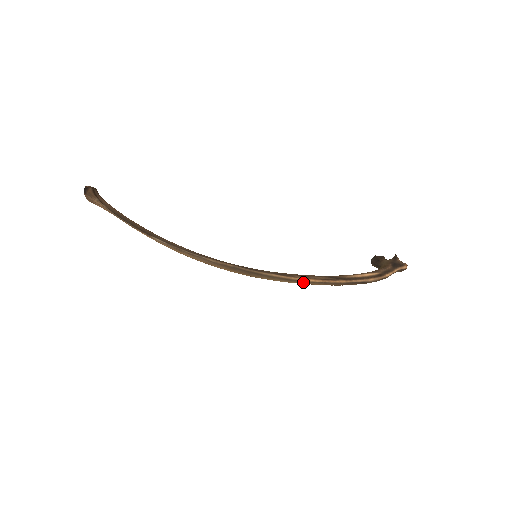
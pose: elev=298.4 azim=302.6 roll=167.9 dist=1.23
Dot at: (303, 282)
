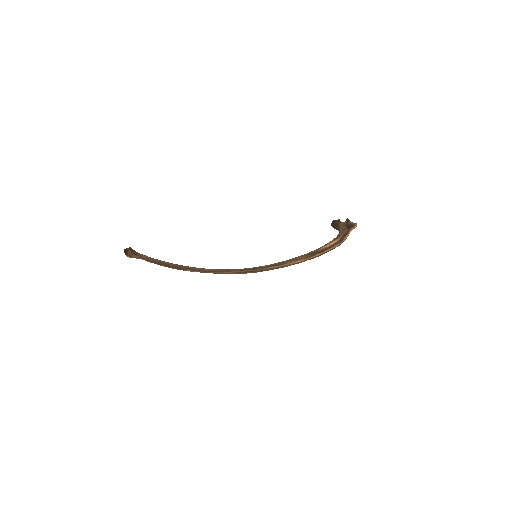
Dot at: (293, 264)
